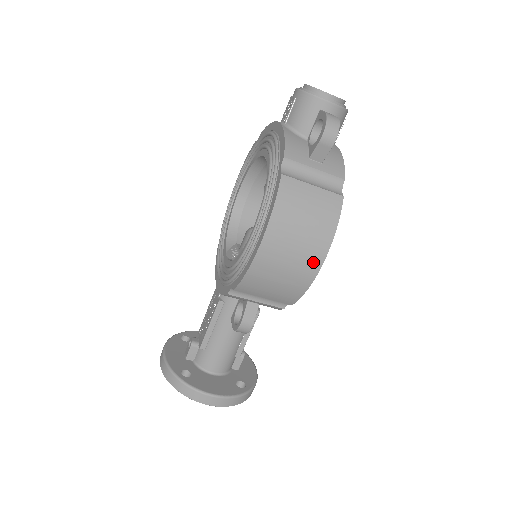
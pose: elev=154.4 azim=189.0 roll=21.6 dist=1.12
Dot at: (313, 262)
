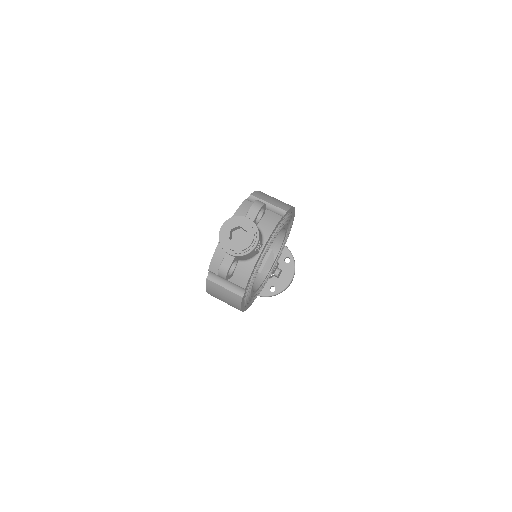
Dot at: occluded
